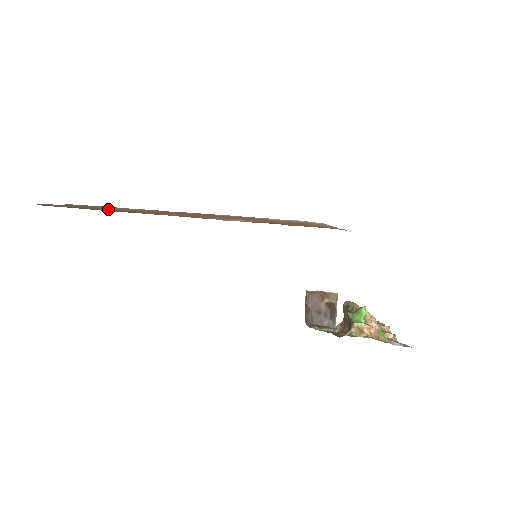
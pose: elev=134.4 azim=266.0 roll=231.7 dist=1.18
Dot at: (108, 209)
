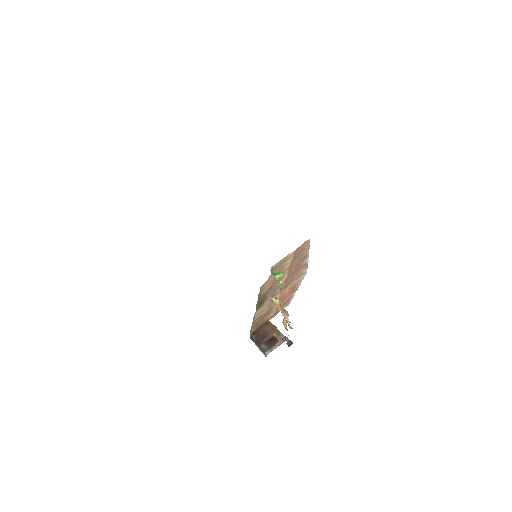
Dot at: occluded
